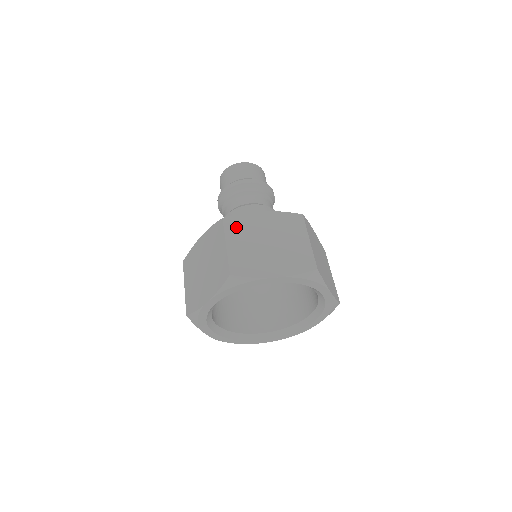
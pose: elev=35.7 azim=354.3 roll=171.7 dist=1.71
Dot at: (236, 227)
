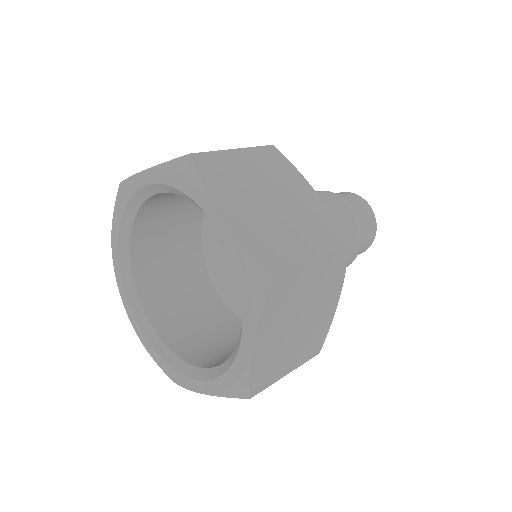
Dot at: occluded
